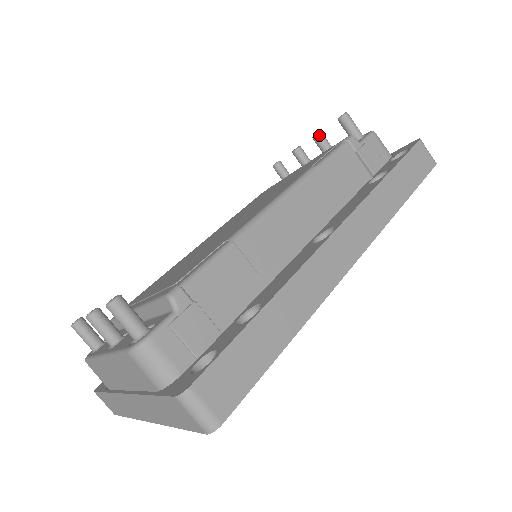
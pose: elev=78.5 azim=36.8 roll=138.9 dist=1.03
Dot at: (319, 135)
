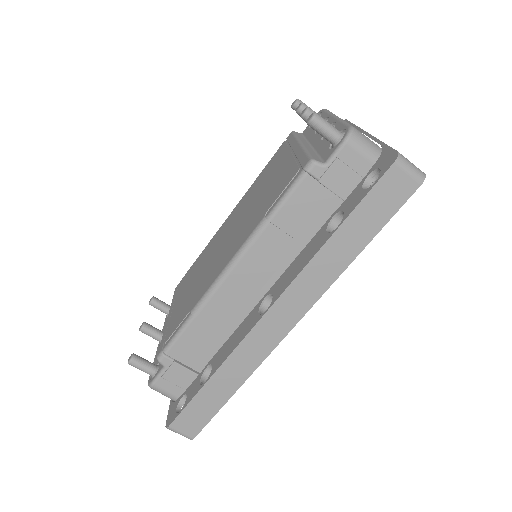
Dot at: (304, 117)
